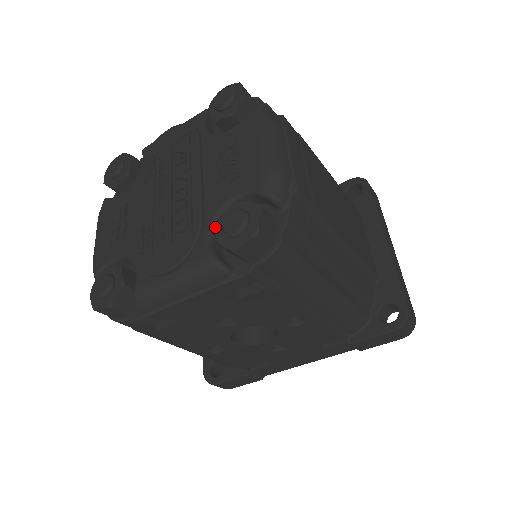
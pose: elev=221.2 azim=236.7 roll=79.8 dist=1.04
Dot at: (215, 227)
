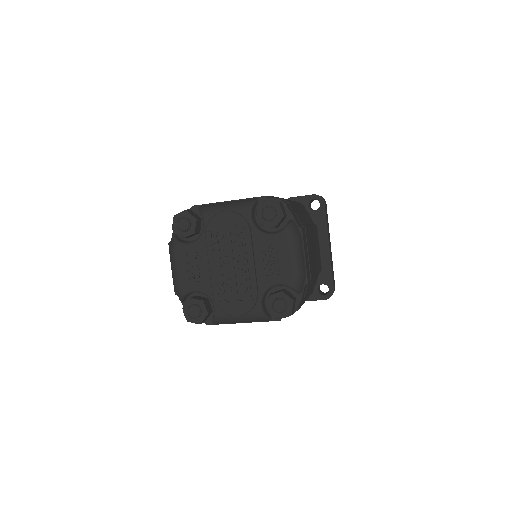
Dot at: (264, 296)
